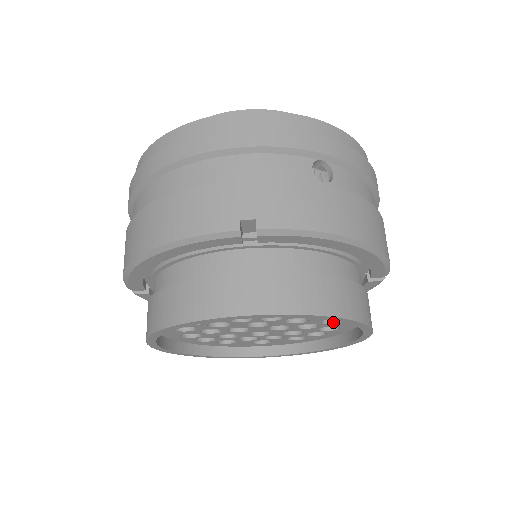
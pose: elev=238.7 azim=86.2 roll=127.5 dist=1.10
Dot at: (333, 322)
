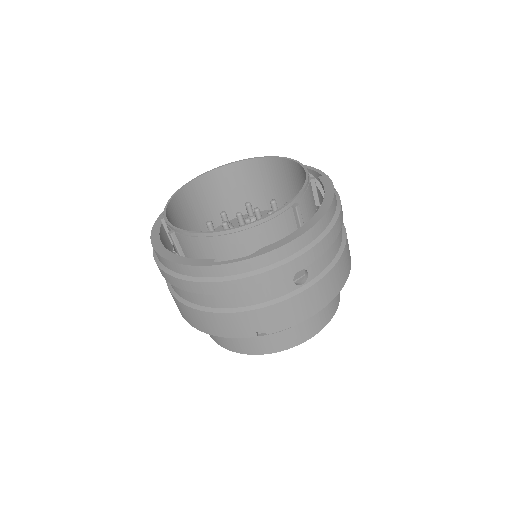
Dot at: occluded
